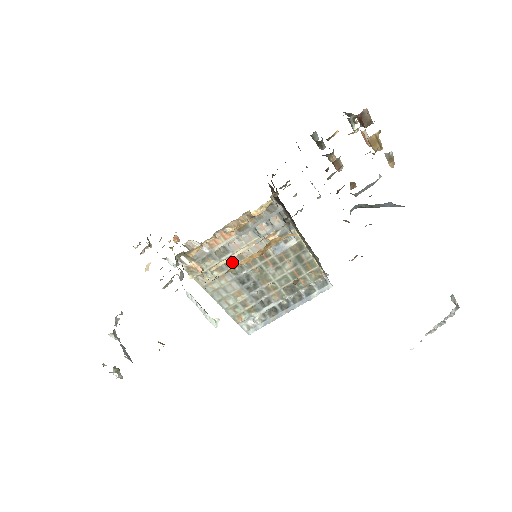
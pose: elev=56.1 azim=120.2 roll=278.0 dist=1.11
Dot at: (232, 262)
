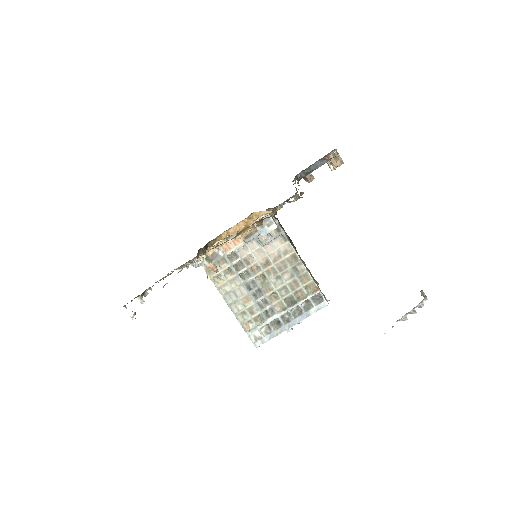
Dot at: (241, 267)
